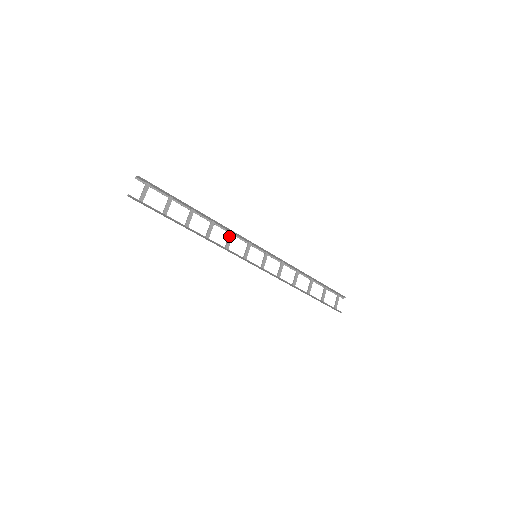
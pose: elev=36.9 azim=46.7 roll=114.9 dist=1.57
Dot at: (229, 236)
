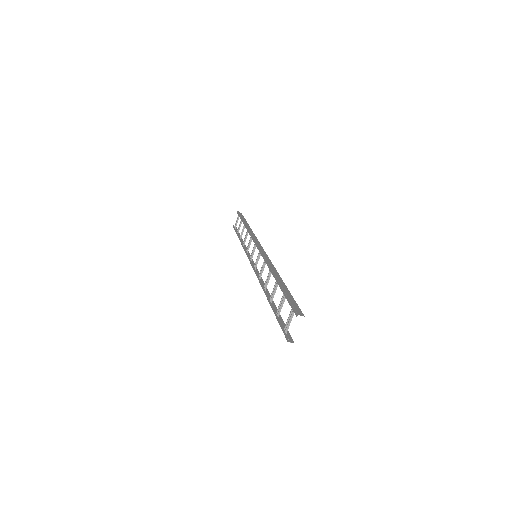
Dot at: occluded
